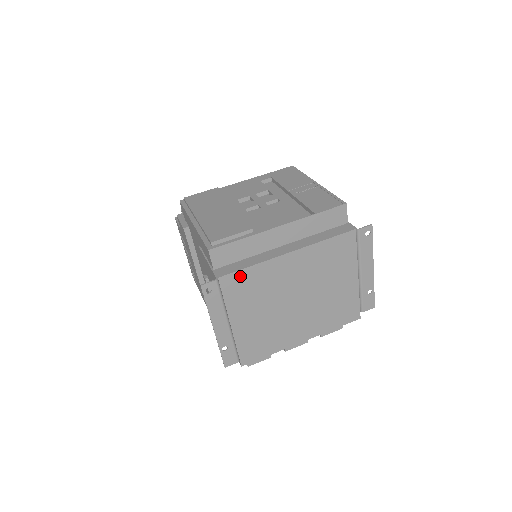
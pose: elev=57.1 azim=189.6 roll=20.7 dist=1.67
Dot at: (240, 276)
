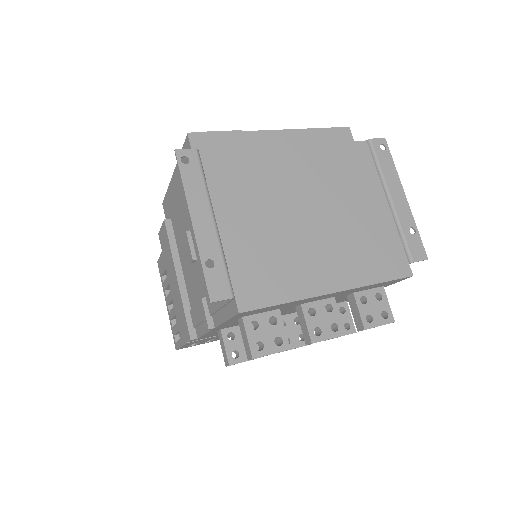
Dot at: (228, 157)
